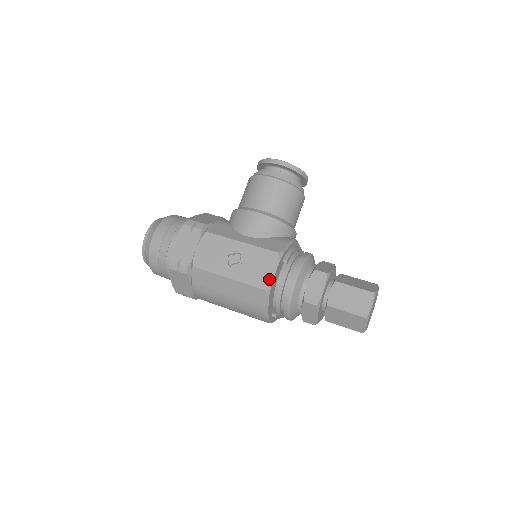
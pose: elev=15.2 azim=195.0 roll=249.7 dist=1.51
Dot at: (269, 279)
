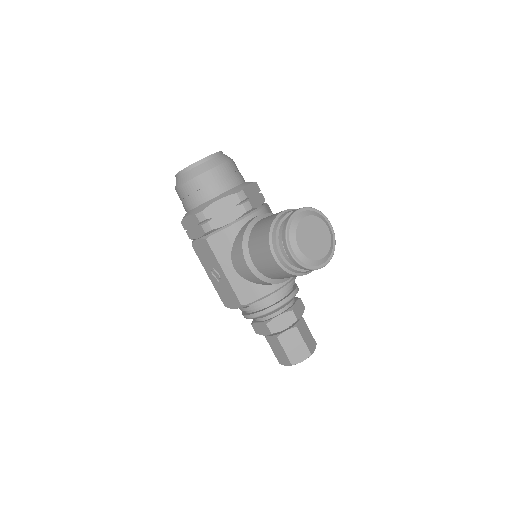
Dot at: (229, 306)
